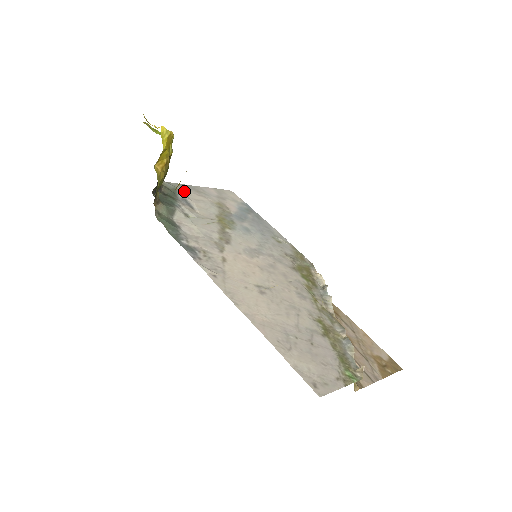
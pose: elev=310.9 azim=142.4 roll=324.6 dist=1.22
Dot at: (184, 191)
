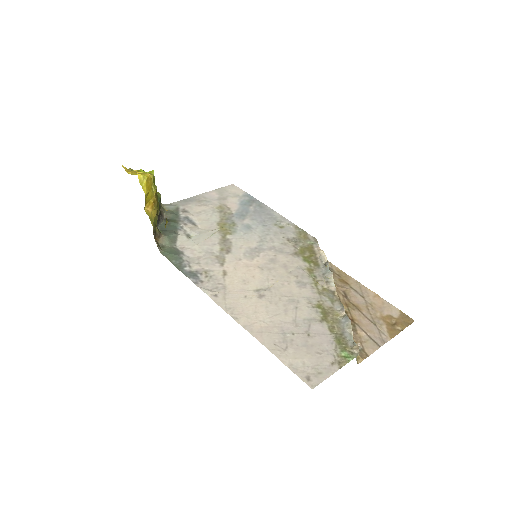
Dot at: (186, 207)
